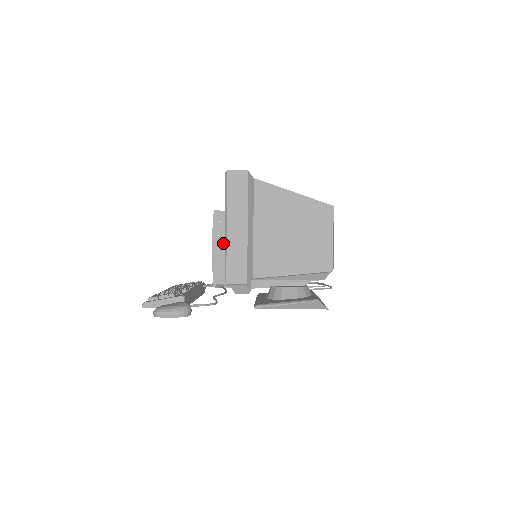
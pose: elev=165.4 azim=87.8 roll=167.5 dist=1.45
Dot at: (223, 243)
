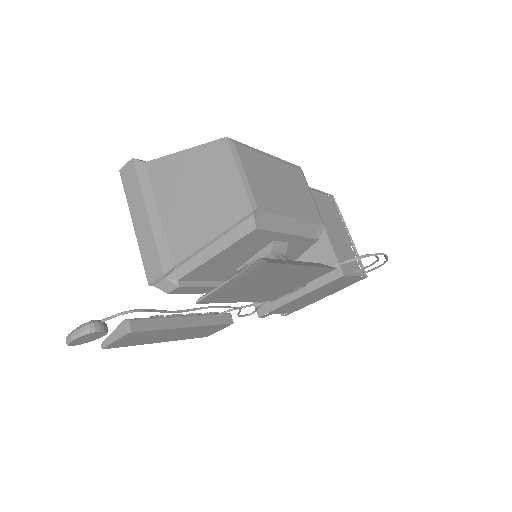
Dot at: occluded
